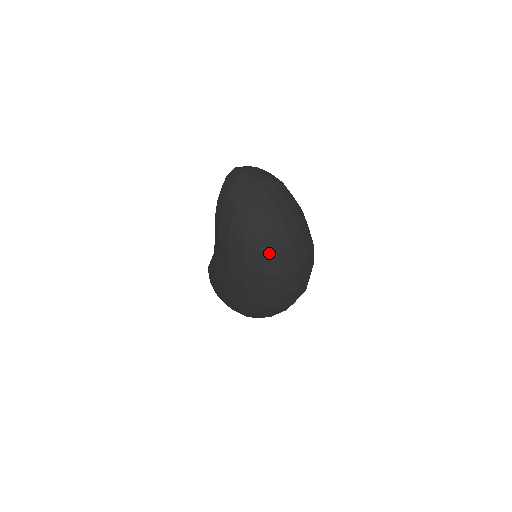
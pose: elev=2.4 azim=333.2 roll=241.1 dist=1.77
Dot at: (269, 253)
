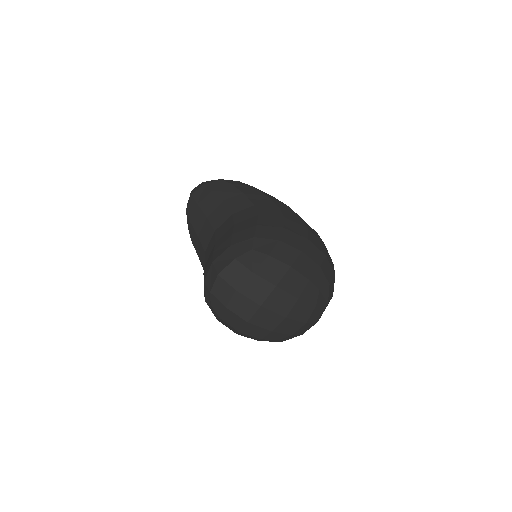
Dot at: (291, 338)
